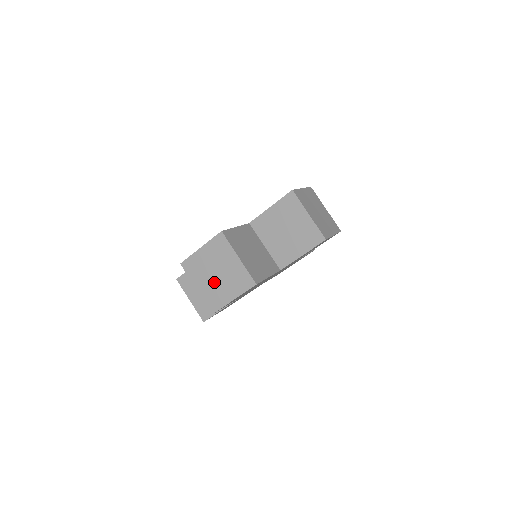
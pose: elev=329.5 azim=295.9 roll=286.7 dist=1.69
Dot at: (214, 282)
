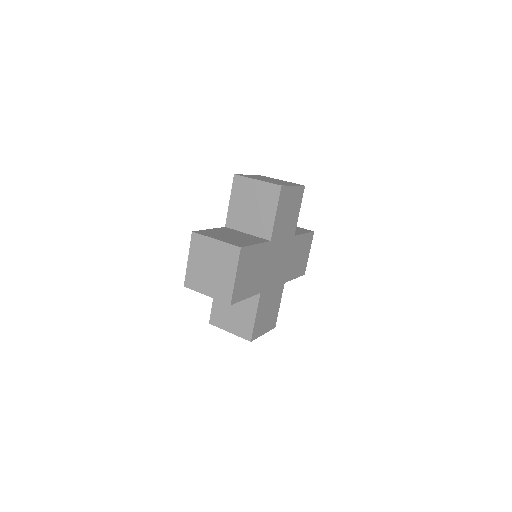
Dot at: occluded
